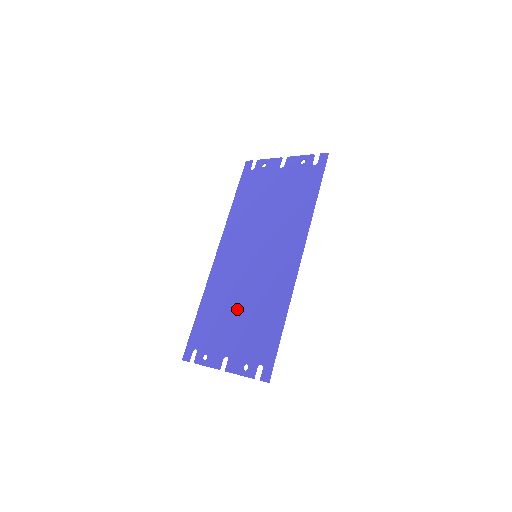
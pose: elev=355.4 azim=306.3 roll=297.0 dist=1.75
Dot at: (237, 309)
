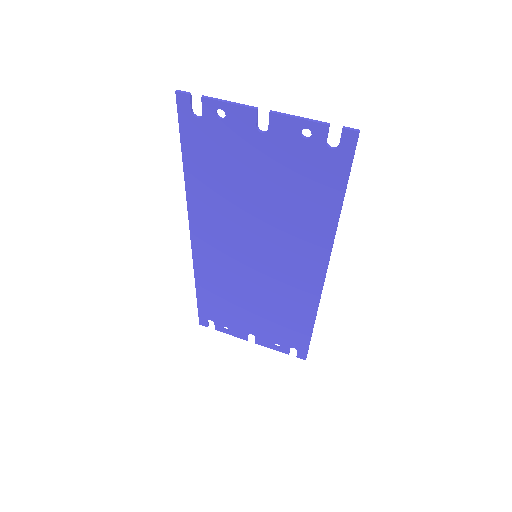
Dot at: (250, 303)
